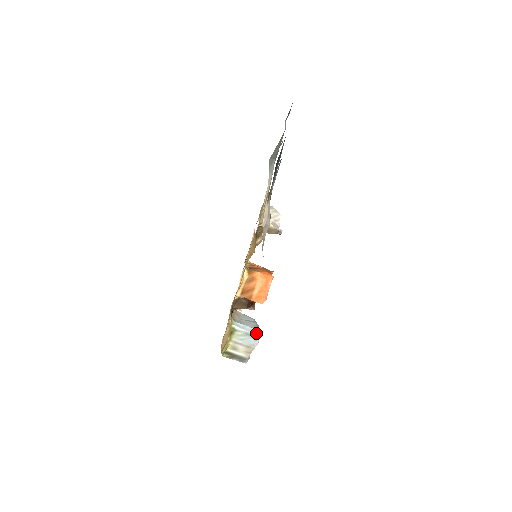
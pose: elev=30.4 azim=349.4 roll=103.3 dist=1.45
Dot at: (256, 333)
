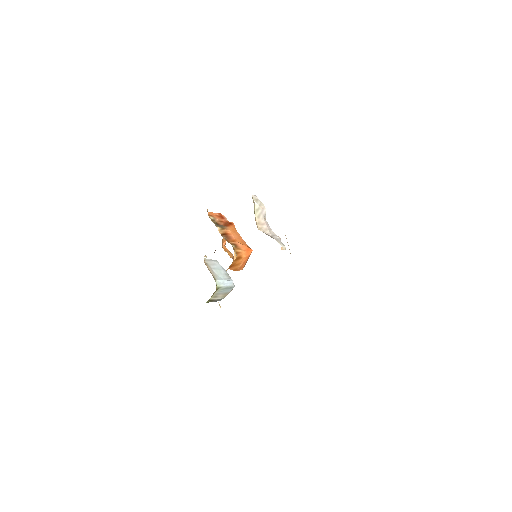
Dot at: (232, 285)
